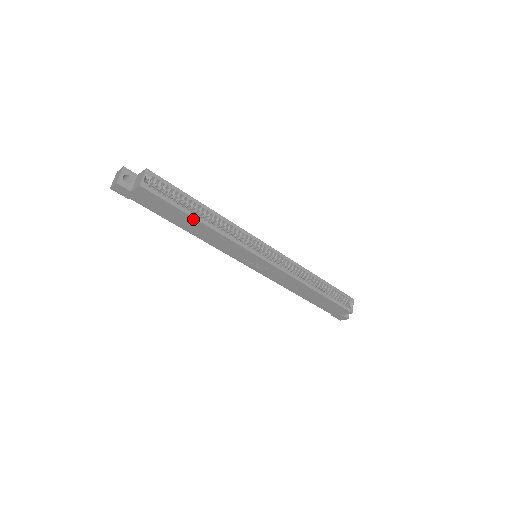
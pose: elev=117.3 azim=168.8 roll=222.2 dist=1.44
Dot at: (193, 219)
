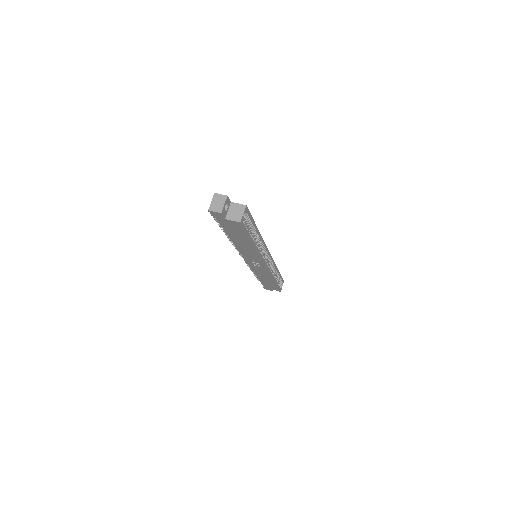
Dot at: (250, 242)
